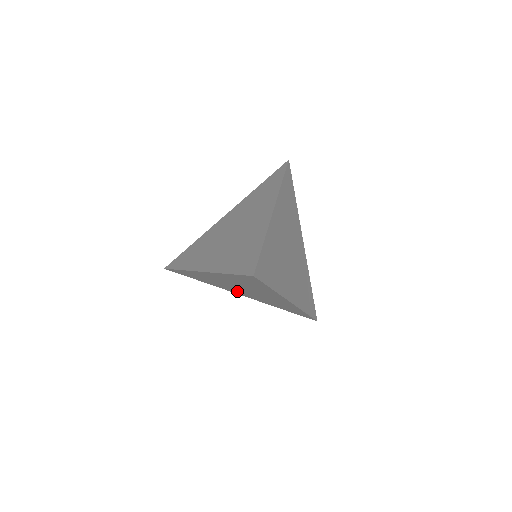
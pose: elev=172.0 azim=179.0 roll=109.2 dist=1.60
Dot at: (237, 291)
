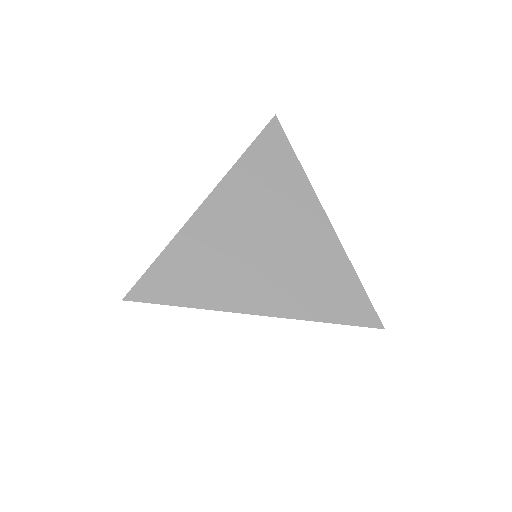
Dot at: occluded
